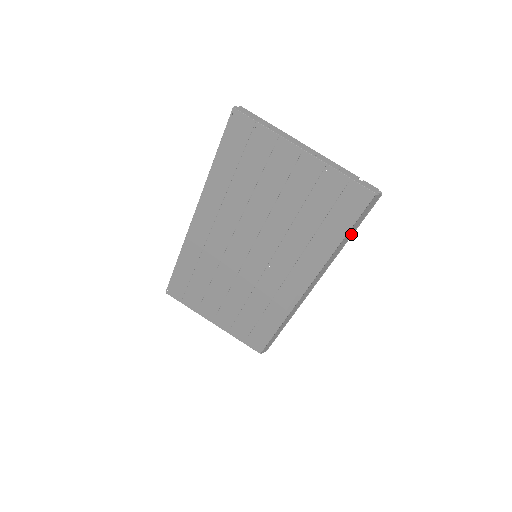
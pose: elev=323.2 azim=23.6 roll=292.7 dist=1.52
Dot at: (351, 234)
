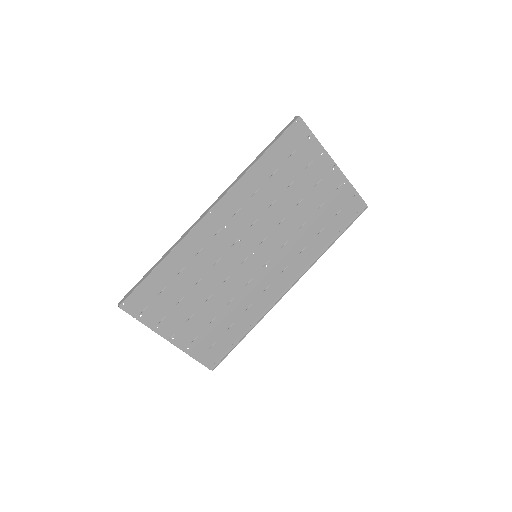
Dot at: occluded
